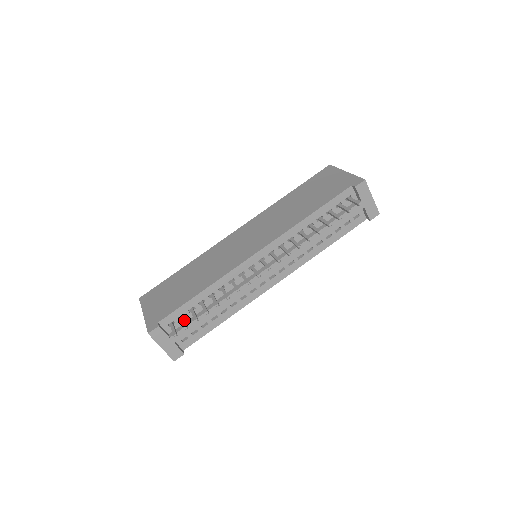
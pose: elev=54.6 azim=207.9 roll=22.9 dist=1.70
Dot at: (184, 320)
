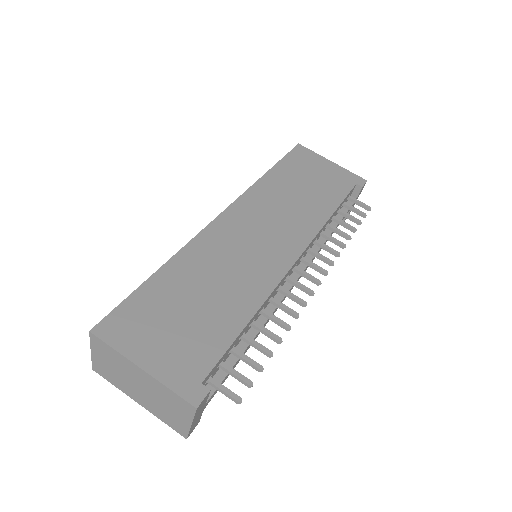
Dot at: (237, 371)
